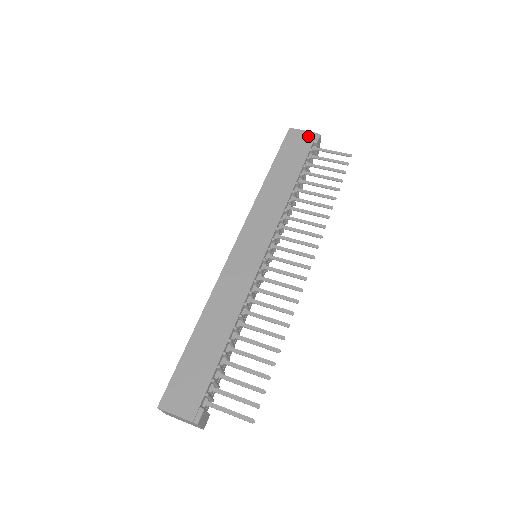
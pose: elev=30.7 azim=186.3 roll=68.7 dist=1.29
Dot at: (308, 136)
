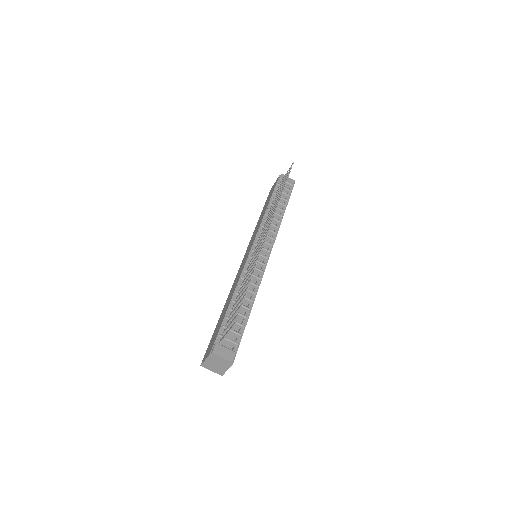
Dot at: (276, 181)
